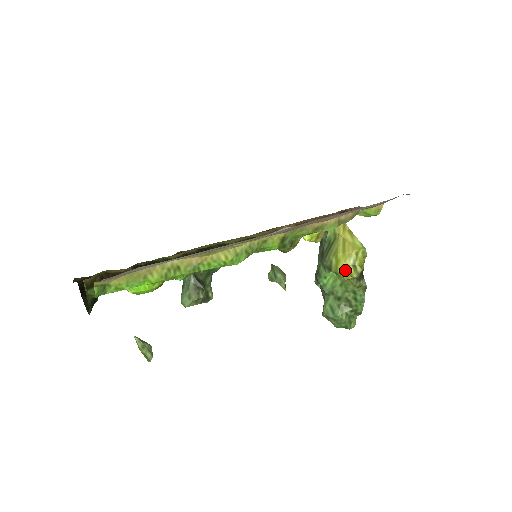
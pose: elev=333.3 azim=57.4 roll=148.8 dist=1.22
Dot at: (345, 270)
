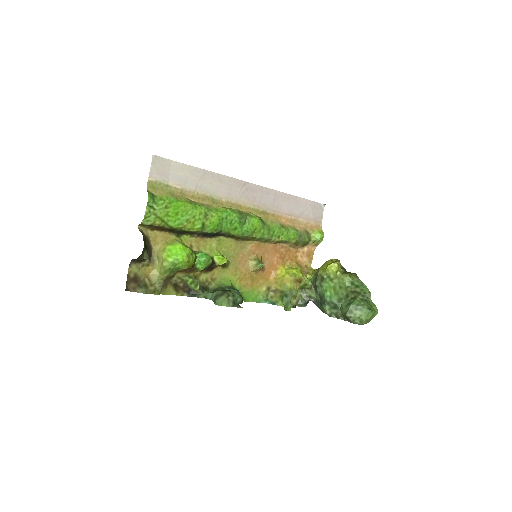
Dot at: (329, 264)
